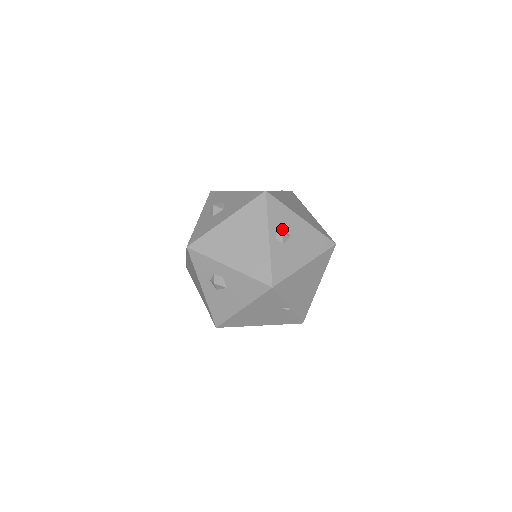
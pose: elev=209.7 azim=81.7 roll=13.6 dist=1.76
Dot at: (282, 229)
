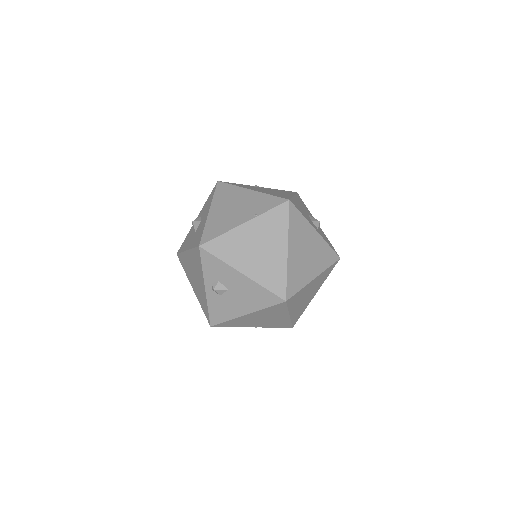
Dot at: (217, 283)
